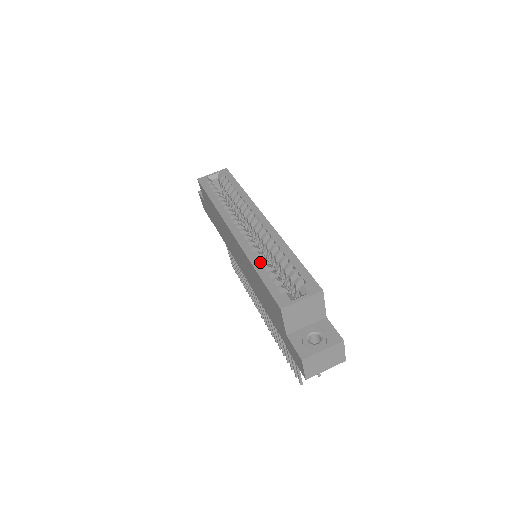
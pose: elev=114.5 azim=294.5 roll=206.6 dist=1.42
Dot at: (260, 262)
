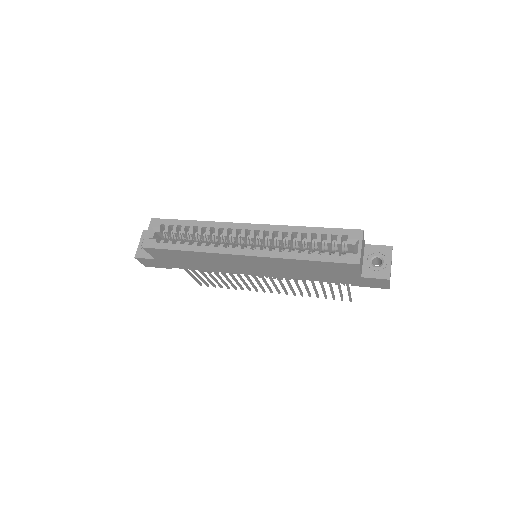
Dot at: (298, 253)
